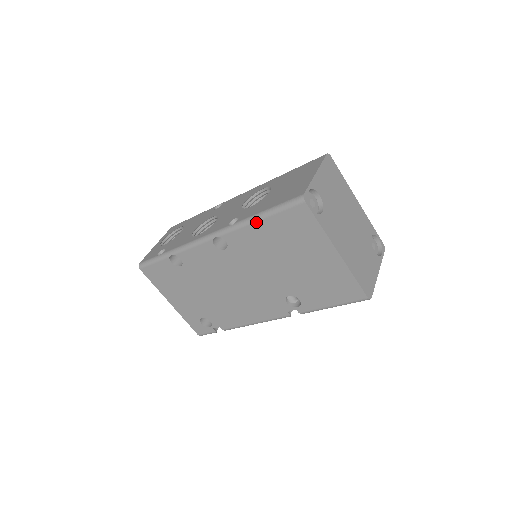
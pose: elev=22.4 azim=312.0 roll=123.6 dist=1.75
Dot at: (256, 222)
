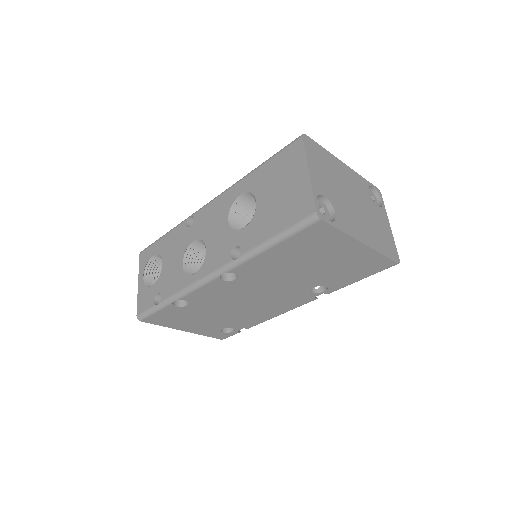
Dot at: (267, 250)
